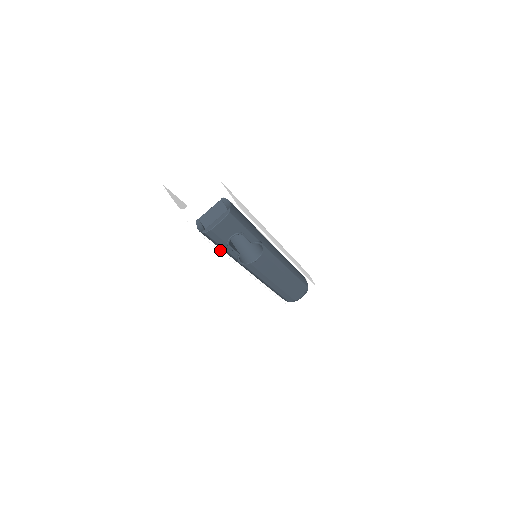
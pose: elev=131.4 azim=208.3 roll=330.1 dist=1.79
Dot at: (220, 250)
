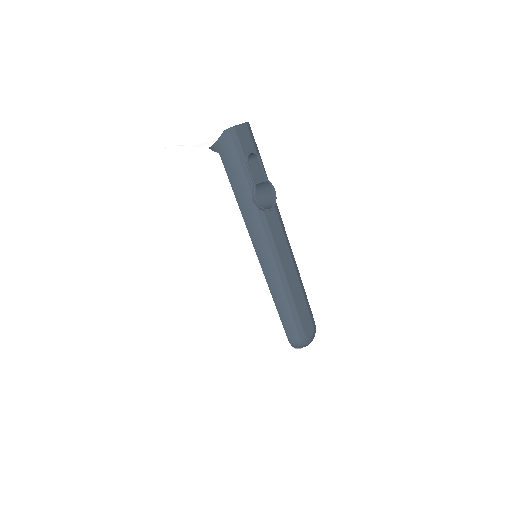
Dot at: (231, 190)
